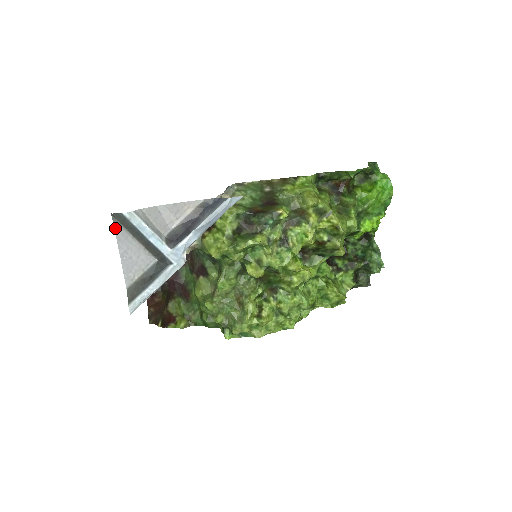
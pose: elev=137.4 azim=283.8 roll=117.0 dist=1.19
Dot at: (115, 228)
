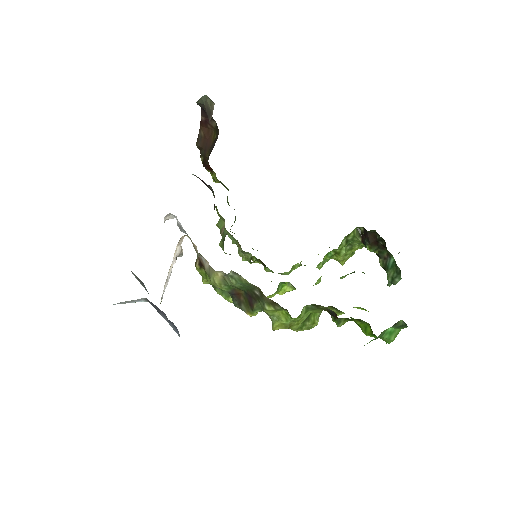
Dot at: occluded
